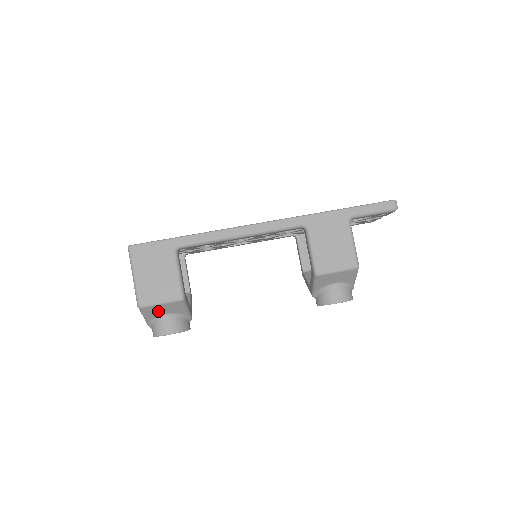
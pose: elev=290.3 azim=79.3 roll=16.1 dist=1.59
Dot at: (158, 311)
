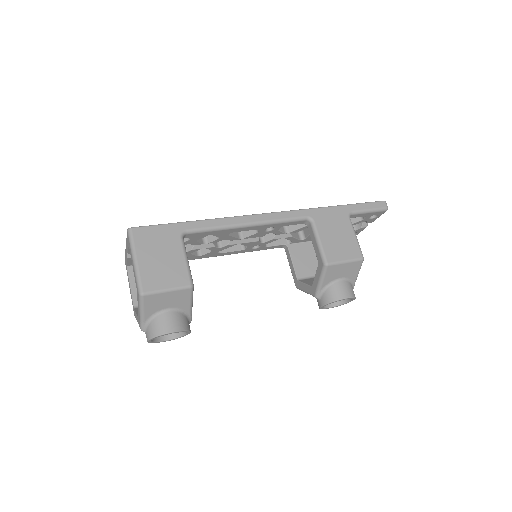
Dot at: (160, 303)
